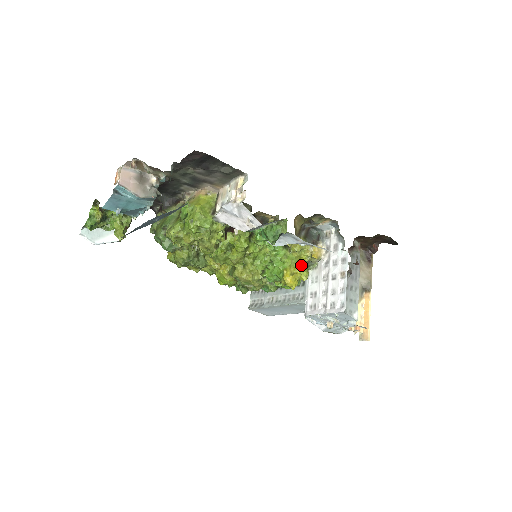
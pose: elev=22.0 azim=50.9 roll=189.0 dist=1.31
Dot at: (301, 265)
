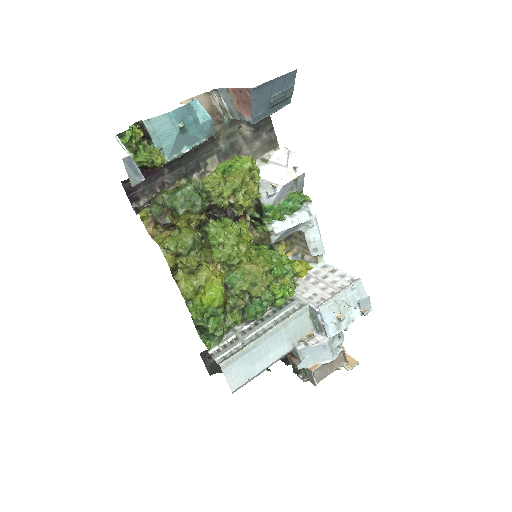
Dot at: occluded
